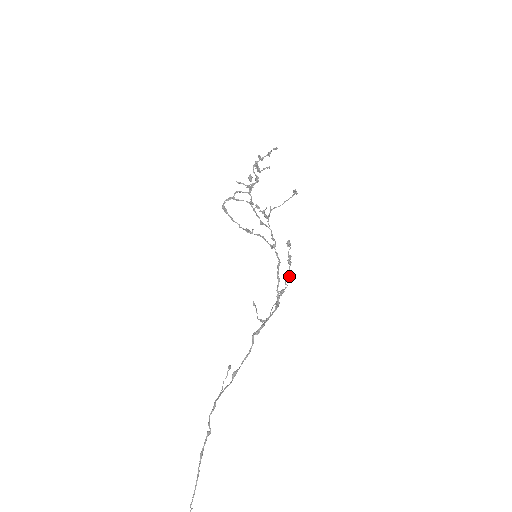
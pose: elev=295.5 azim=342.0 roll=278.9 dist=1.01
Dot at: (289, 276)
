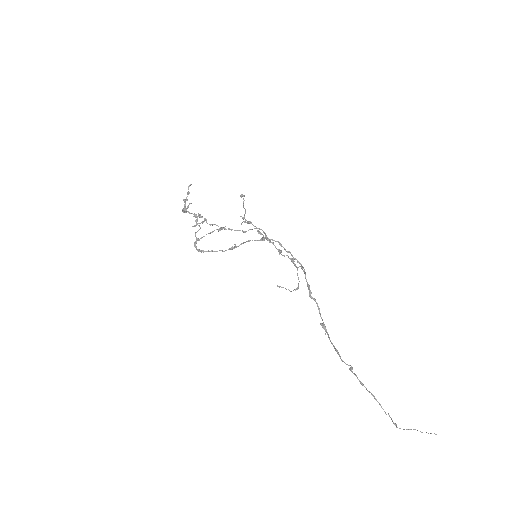
Dot at: (280, 251)
